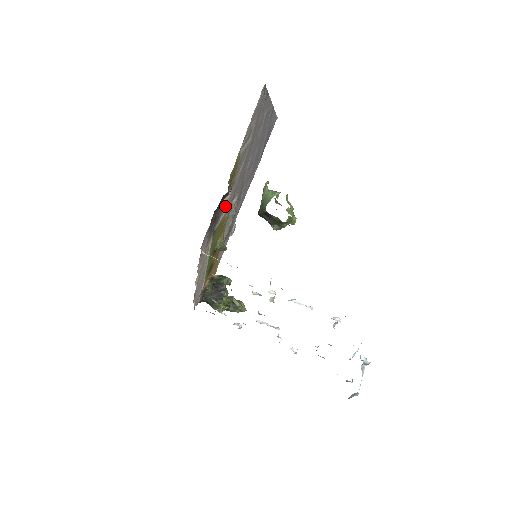
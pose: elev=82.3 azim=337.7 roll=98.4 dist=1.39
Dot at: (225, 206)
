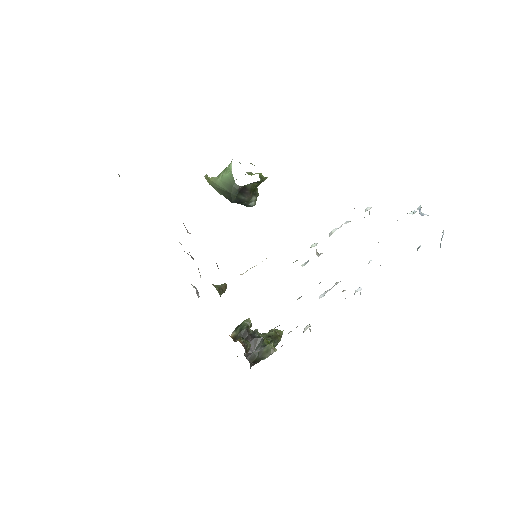
Dot at: occluded
